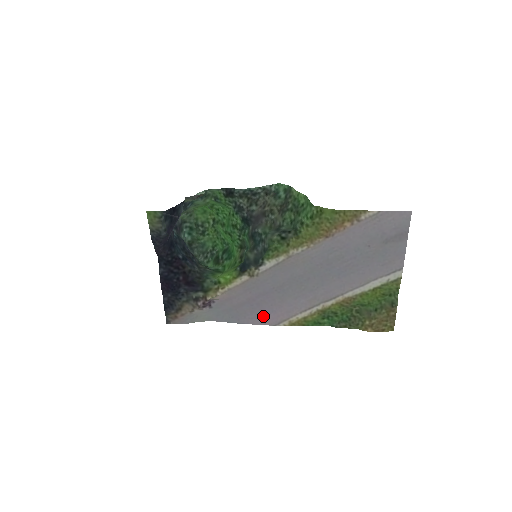
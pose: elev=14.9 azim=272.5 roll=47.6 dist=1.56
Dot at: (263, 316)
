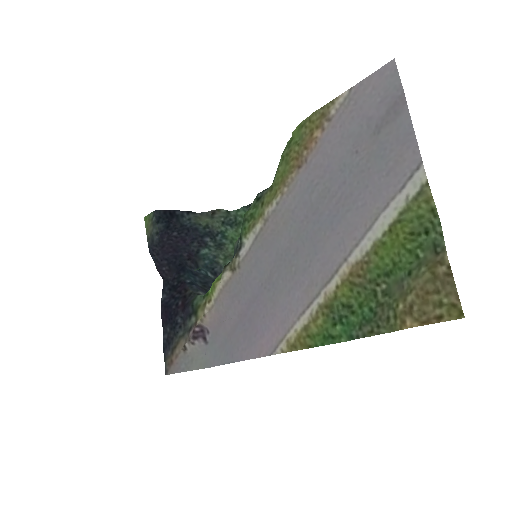
Dot at: (257, 341)
